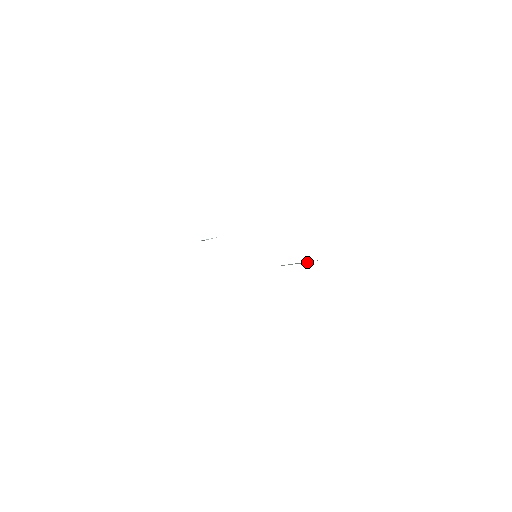
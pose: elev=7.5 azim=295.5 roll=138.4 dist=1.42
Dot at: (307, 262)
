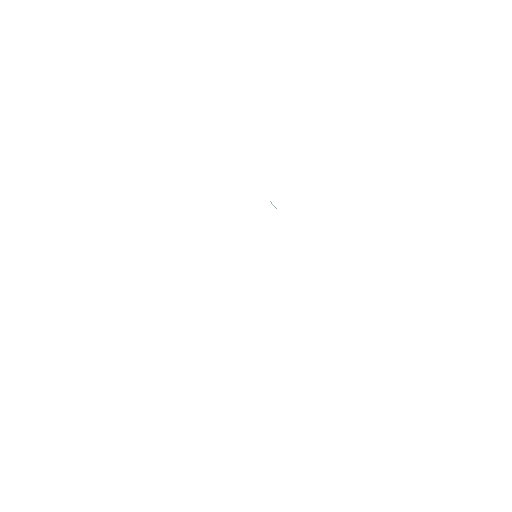
Dot at: occluded
